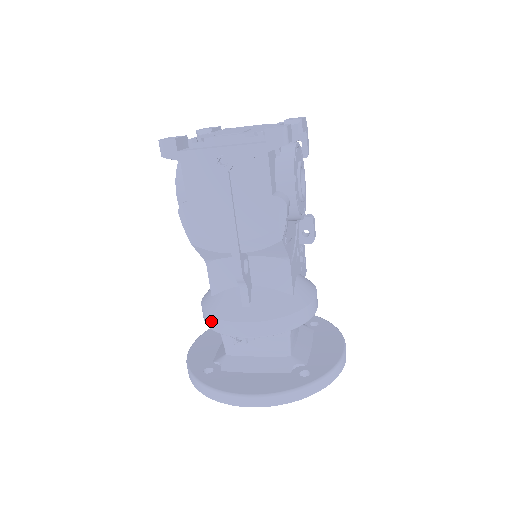
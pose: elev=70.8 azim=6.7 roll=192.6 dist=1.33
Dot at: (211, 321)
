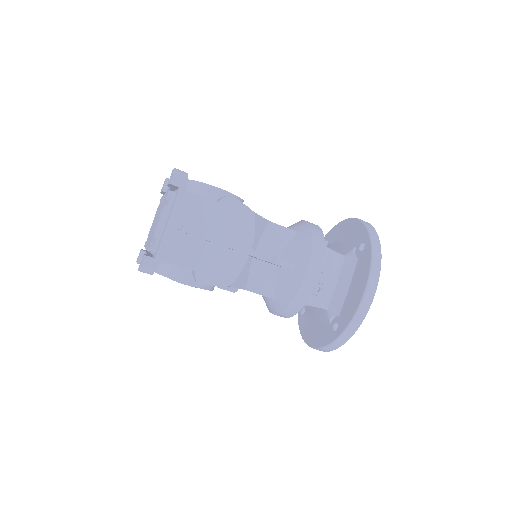
Dot at: (295, 304)
